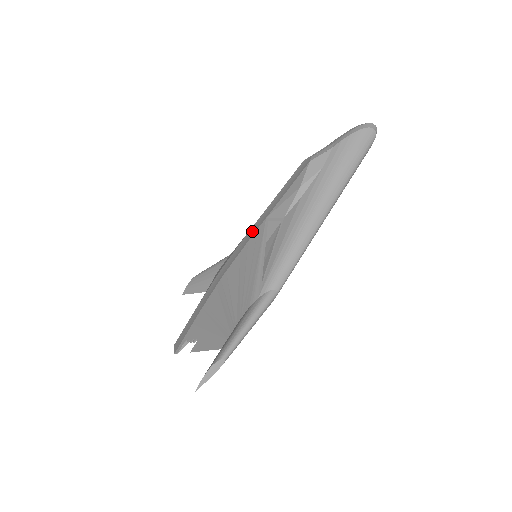
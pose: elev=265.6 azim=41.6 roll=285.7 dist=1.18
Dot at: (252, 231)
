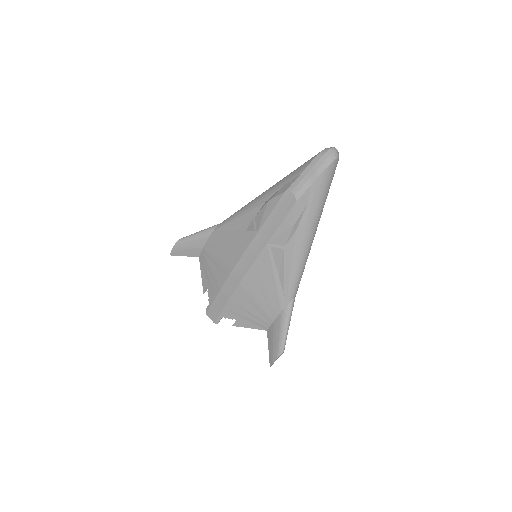
Dot at: (254, 249)
